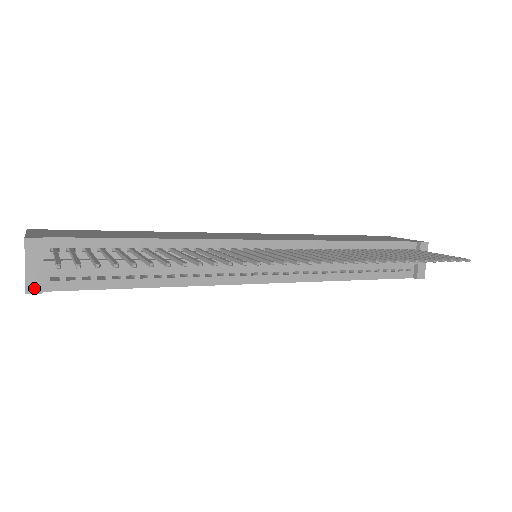
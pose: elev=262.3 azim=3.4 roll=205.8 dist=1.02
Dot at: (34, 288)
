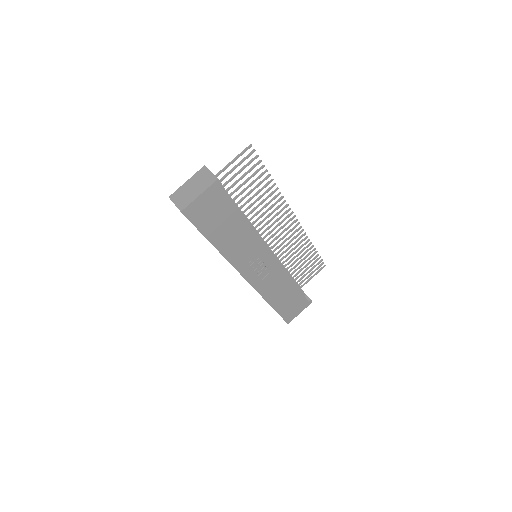
Dot at: (219, 180)
